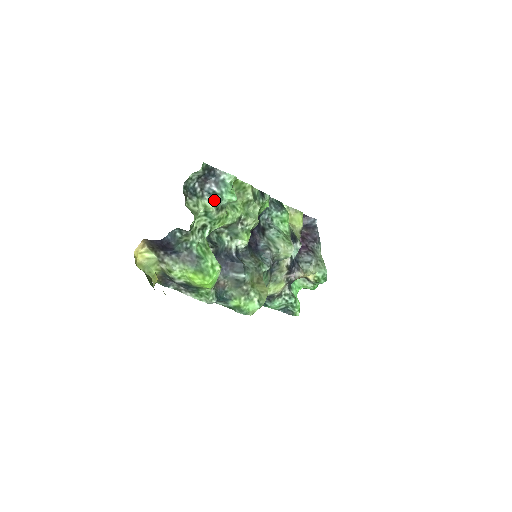
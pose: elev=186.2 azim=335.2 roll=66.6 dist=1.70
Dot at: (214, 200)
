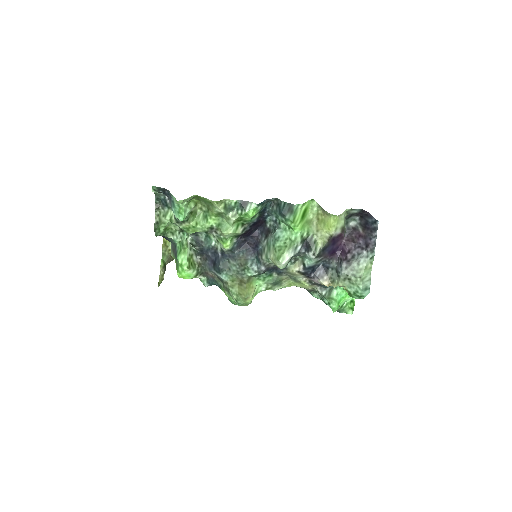
Dot at: occluded
